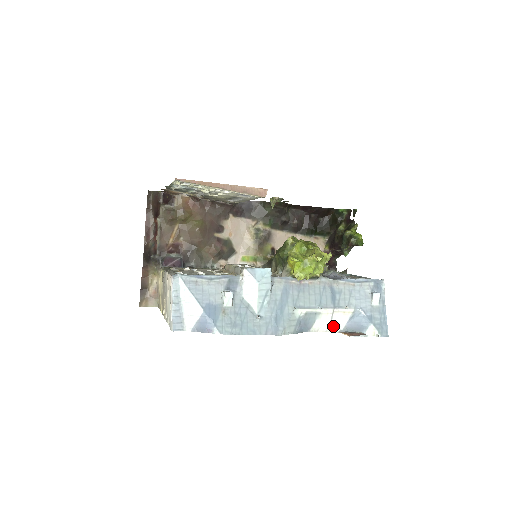
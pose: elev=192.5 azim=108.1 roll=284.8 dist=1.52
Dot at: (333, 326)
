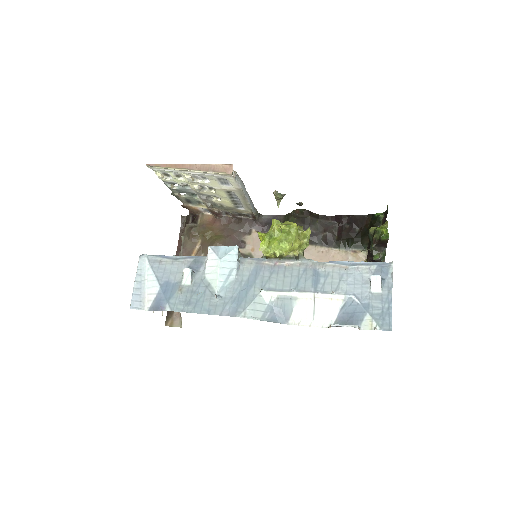
Dot at: (319, 318)
